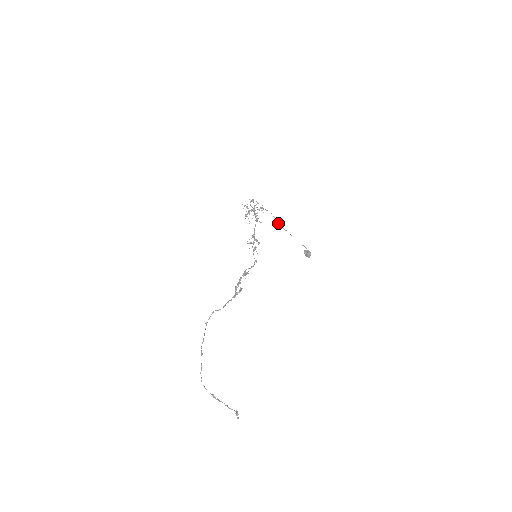
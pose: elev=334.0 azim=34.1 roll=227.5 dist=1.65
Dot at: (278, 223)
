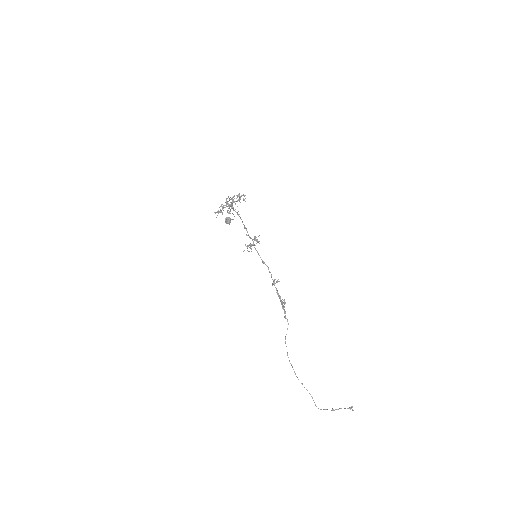
Dot at: occluded
